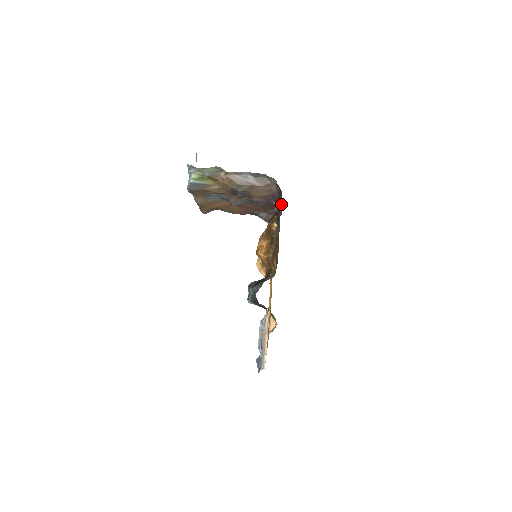
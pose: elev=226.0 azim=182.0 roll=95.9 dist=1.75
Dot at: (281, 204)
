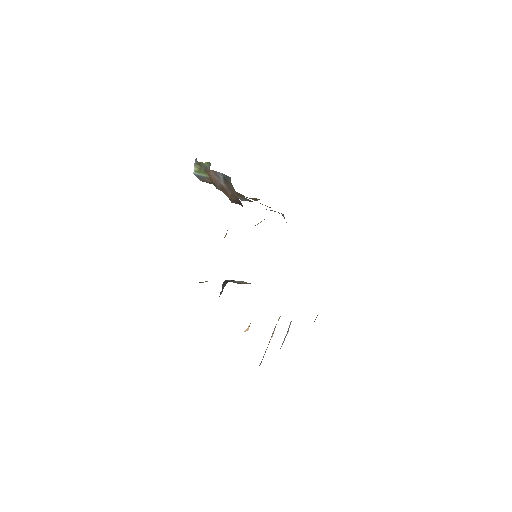
Dot at: occluded
